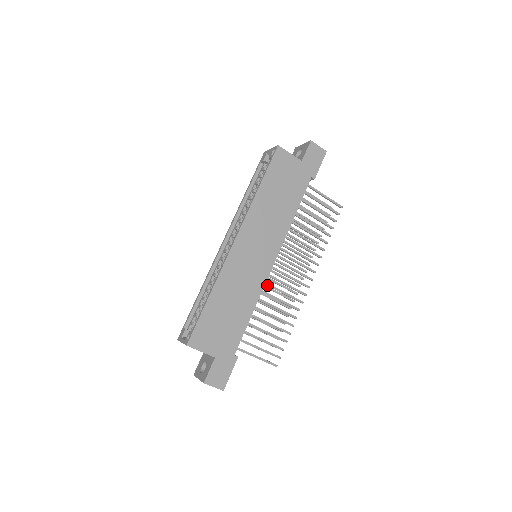
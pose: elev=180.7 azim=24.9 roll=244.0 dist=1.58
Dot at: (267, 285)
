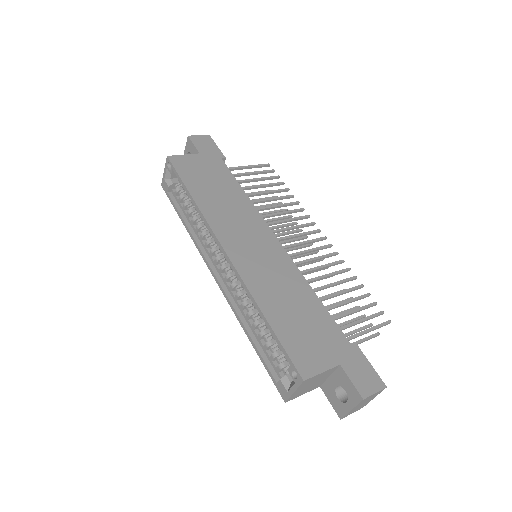
Dot at: occluded
